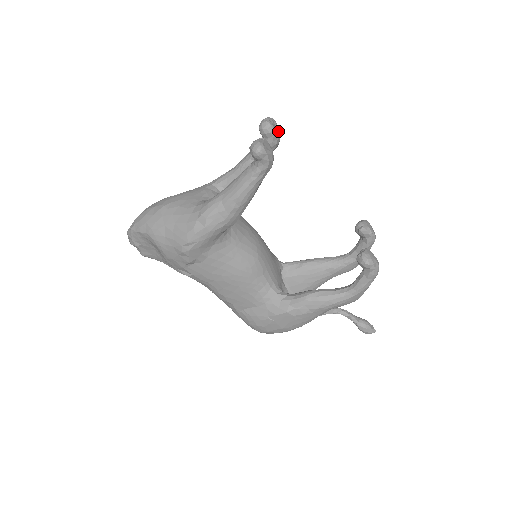
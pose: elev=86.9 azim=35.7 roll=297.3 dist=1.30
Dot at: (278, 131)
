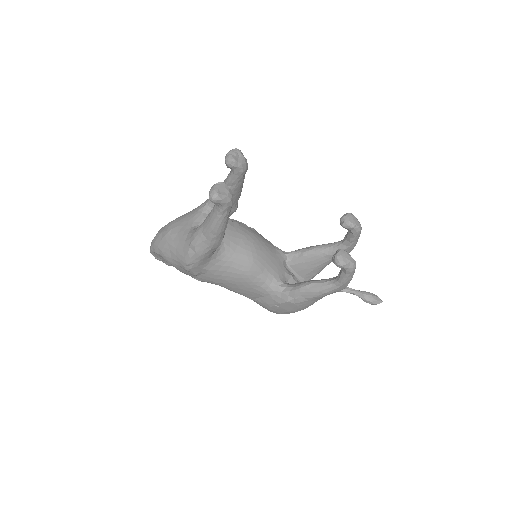
Dot at: (242, 161)
